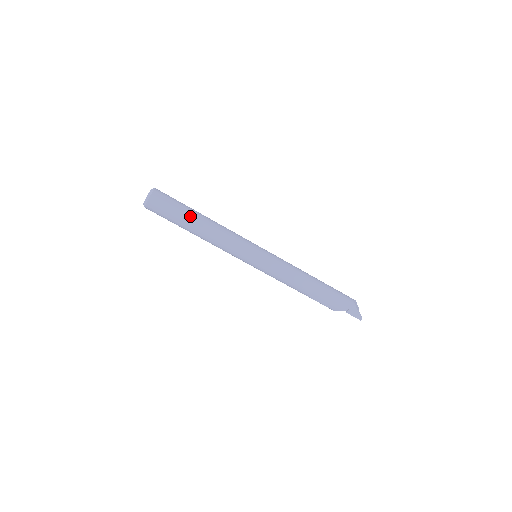
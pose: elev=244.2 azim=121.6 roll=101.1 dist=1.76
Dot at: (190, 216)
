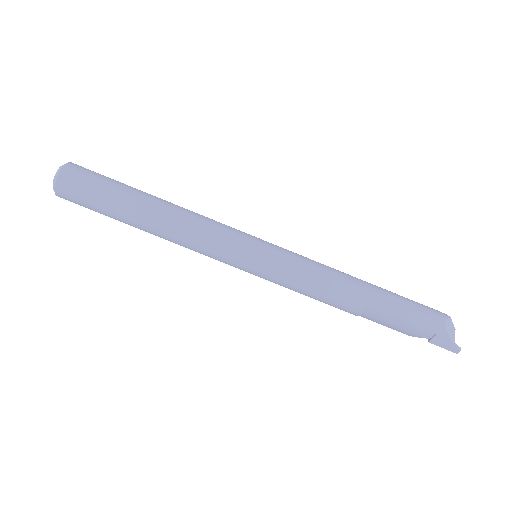
Dot at: (126, 207)
